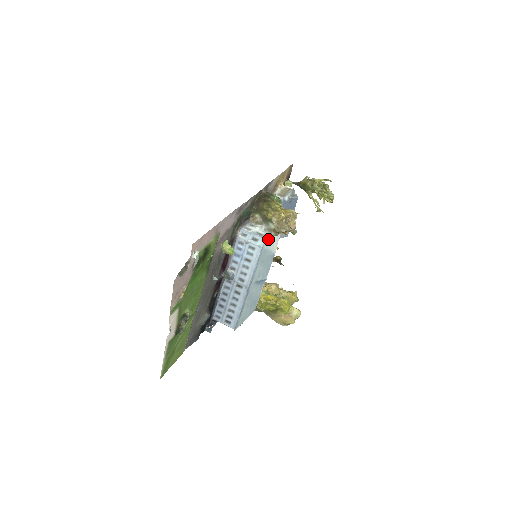
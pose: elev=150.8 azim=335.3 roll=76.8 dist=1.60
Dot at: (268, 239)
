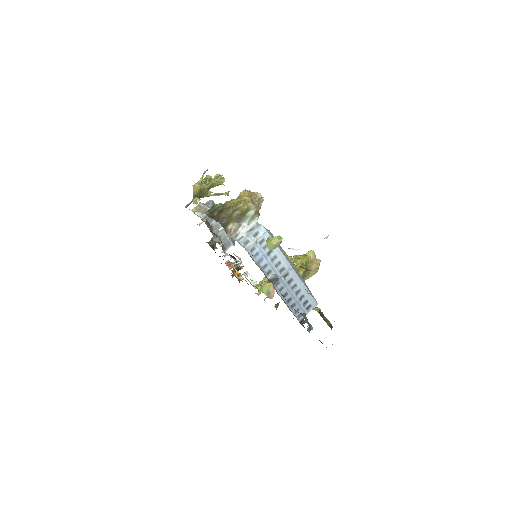
Dot at: (259, 224)
